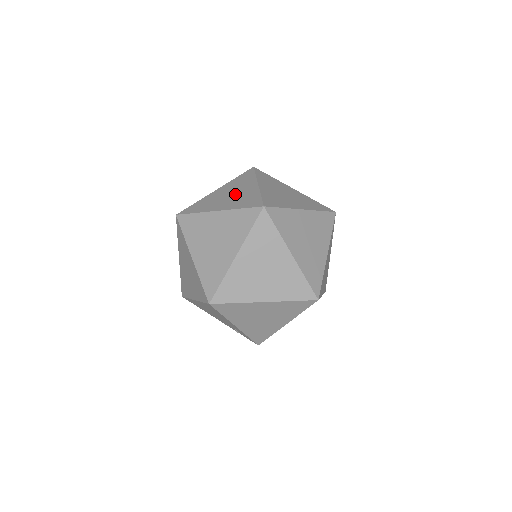
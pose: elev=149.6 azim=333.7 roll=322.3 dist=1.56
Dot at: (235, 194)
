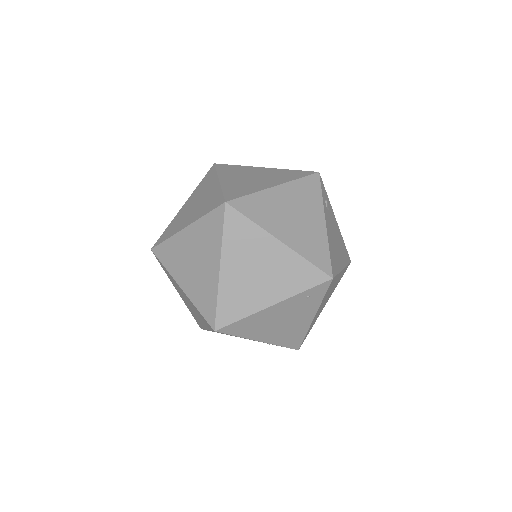
Dot at: (254, 179)
